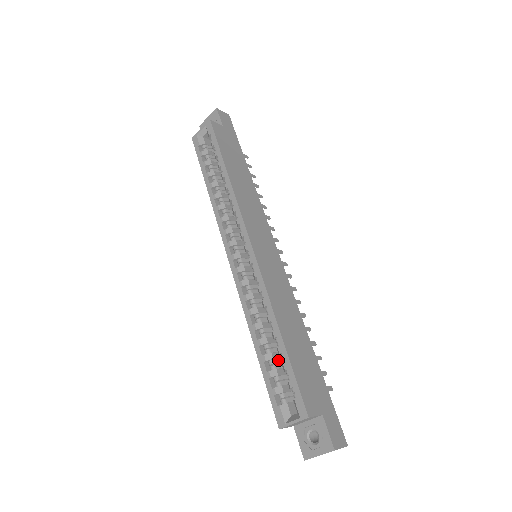
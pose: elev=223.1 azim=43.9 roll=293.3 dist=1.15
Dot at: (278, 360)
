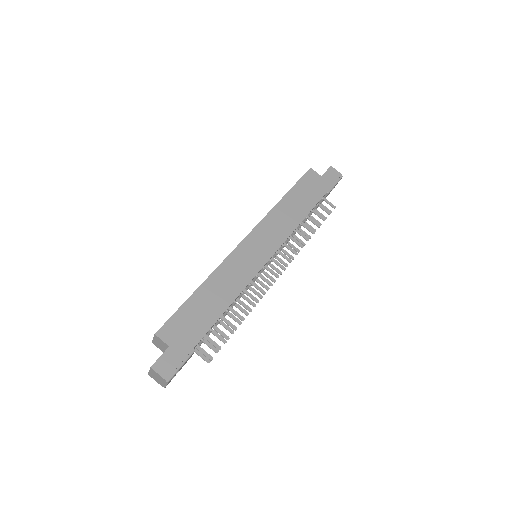
Dot at: occluded
